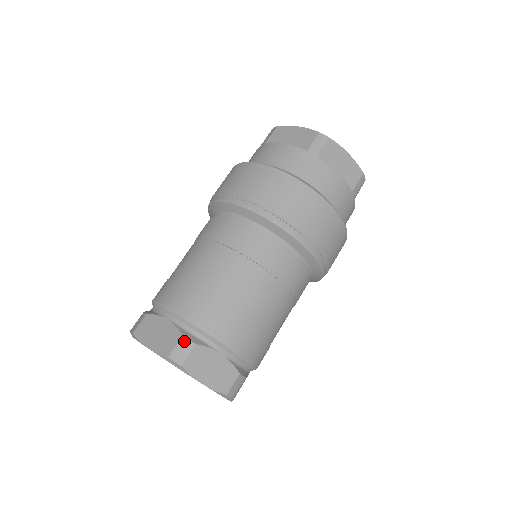
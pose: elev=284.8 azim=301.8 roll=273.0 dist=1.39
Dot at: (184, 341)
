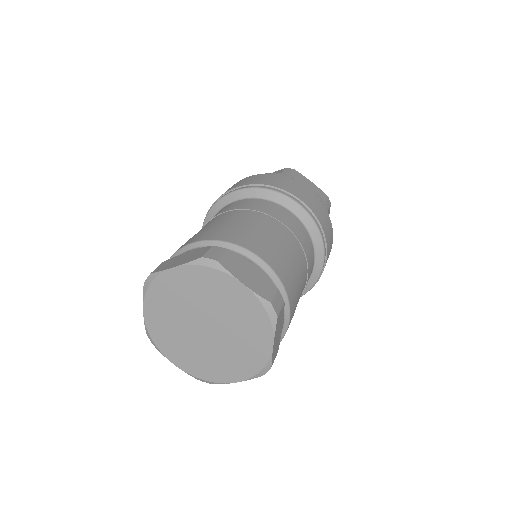
Dot at: (215, 248)
